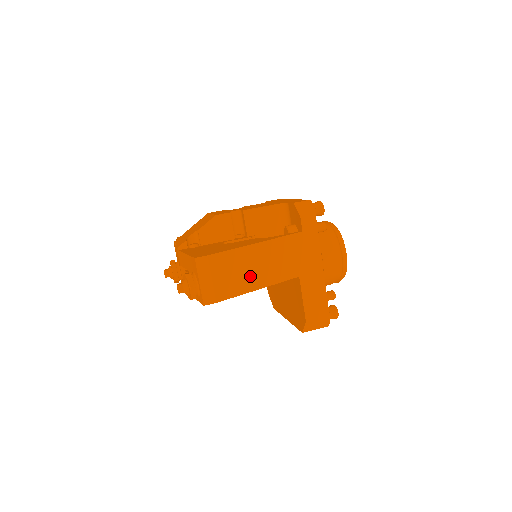
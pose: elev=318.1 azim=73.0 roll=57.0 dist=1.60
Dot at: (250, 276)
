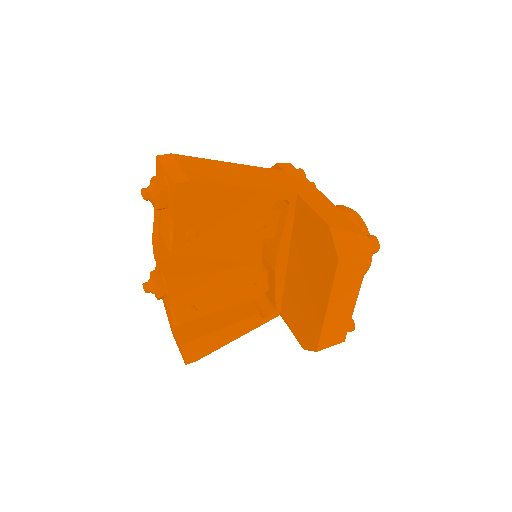
Dot at: (230, 178)
